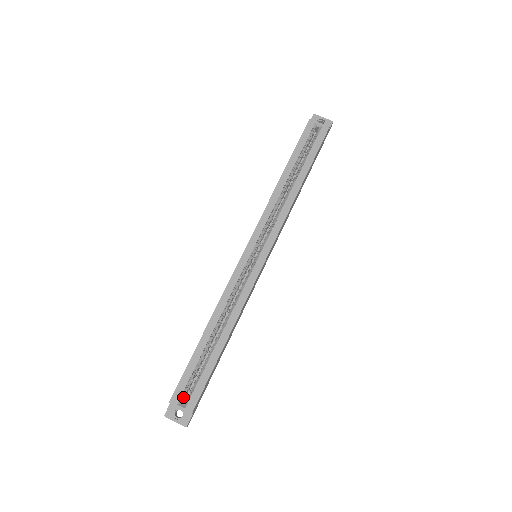
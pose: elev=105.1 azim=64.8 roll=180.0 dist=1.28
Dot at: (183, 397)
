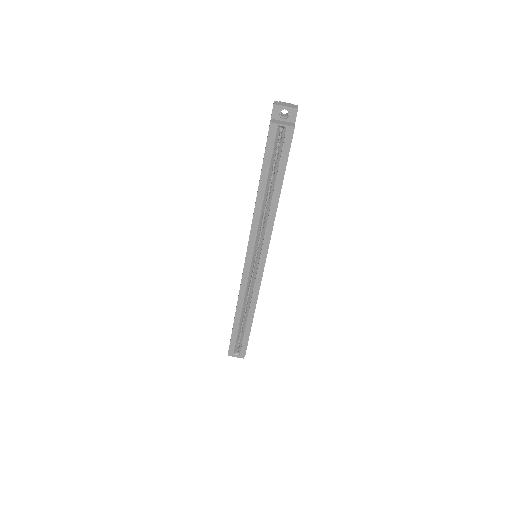
Dot at: (236, 349)
